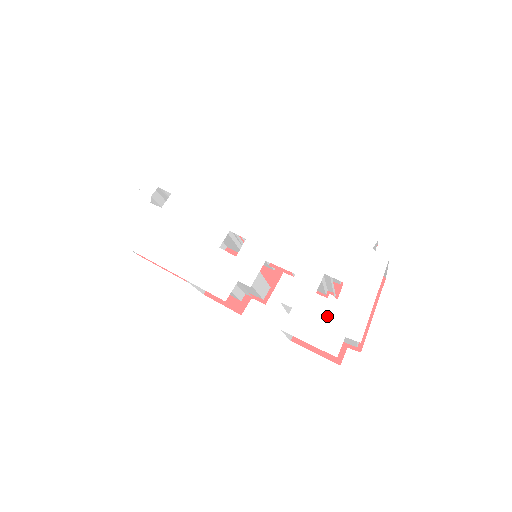
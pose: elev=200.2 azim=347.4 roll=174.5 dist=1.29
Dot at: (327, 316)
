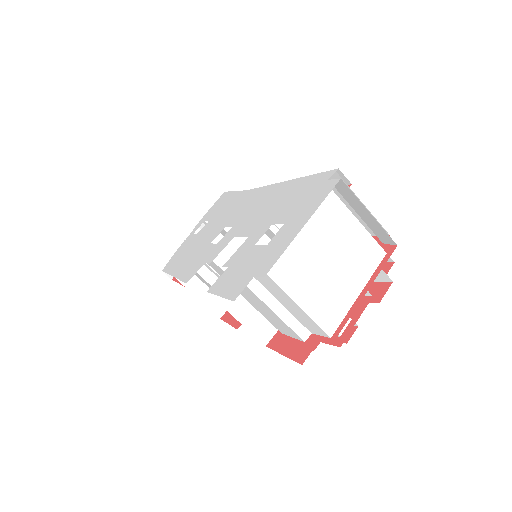
Dot at: (250, 262)
